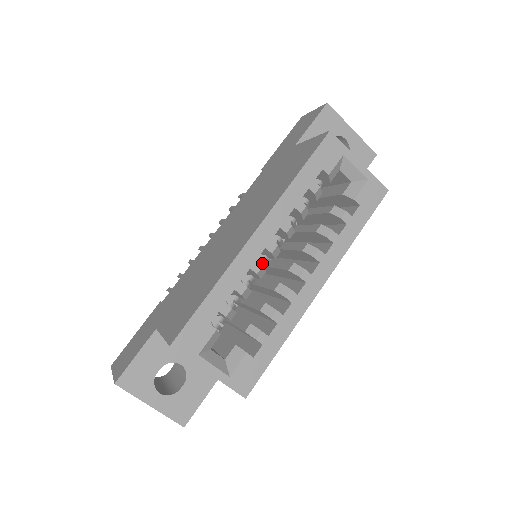
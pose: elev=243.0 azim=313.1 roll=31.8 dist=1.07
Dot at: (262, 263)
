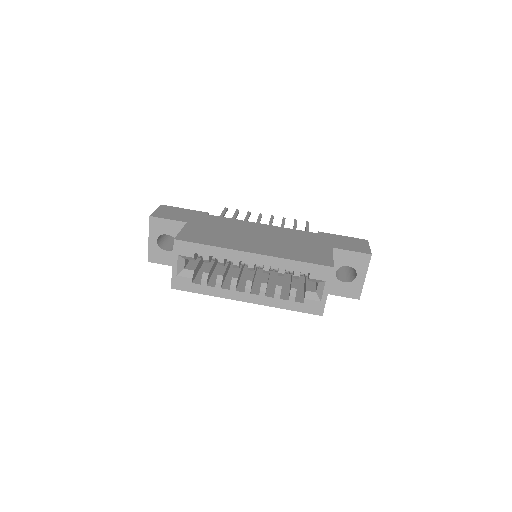
Dot at: occluded
